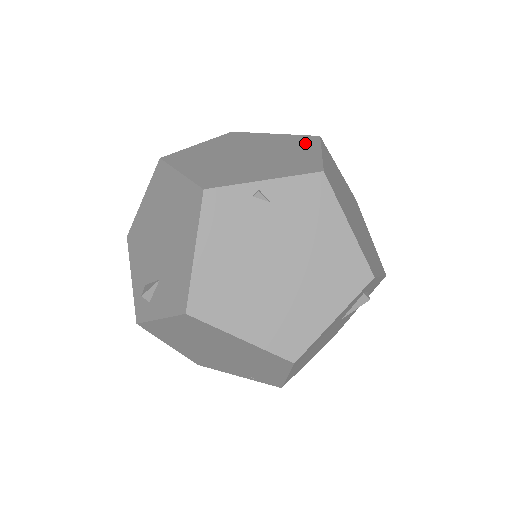
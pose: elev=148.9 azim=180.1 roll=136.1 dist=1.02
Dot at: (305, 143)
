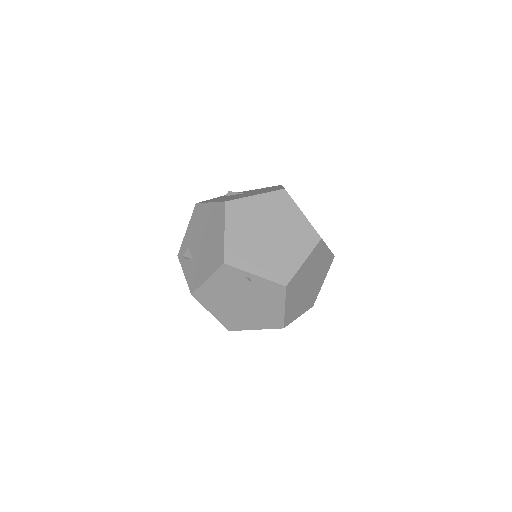
Dot at: (306, 243)
